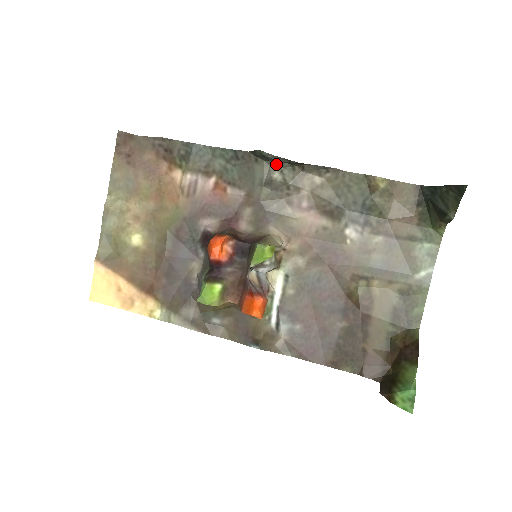
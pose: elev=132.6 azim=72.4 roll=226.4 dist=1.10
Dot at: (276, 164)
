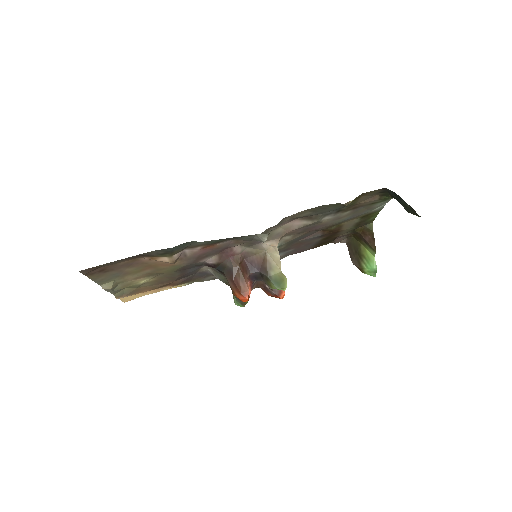
Dot at: (264, 235)
